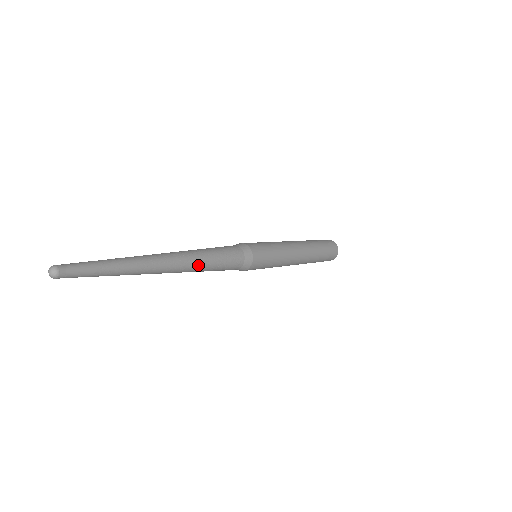
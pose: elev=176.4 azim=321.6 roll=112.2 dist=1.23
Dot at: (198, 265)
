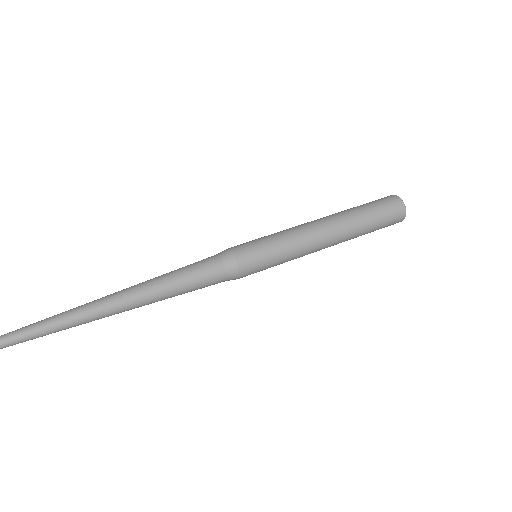
Dot at: (158, 299)
